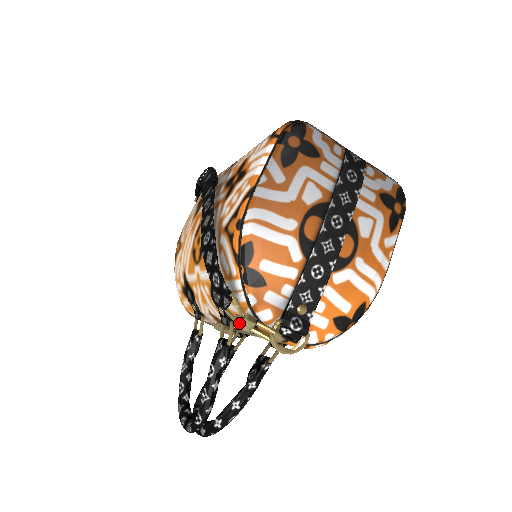
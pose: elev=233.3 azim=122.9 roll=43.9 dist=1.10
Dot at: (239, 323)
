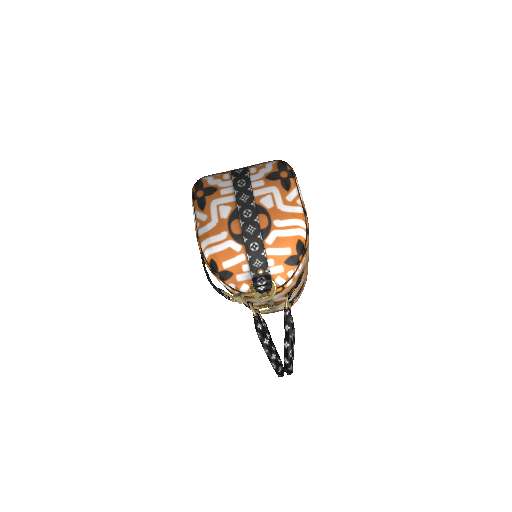
Dot at: (251, 301)
